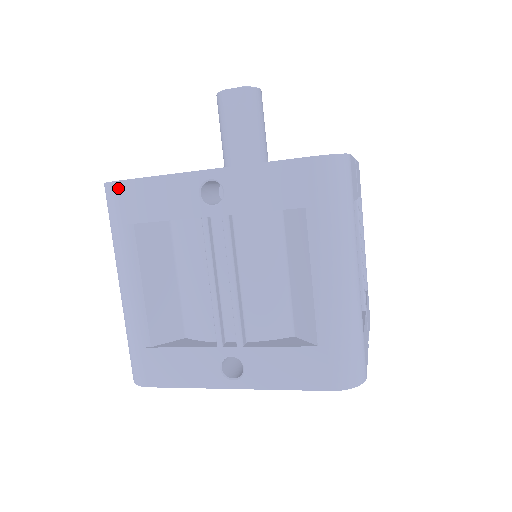
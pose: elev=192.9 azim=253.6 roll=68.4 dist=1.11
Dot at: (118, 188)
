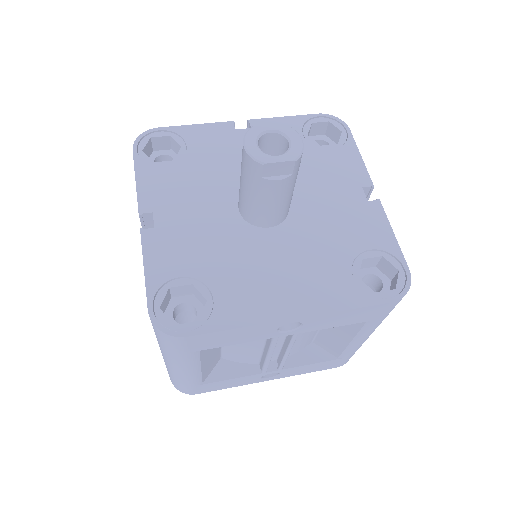
Dot at: (186, 340)
